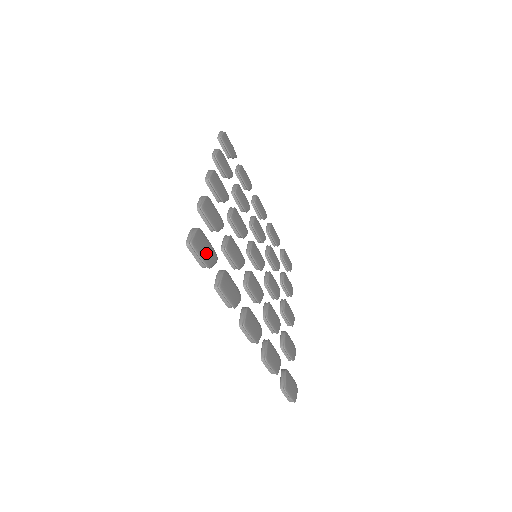
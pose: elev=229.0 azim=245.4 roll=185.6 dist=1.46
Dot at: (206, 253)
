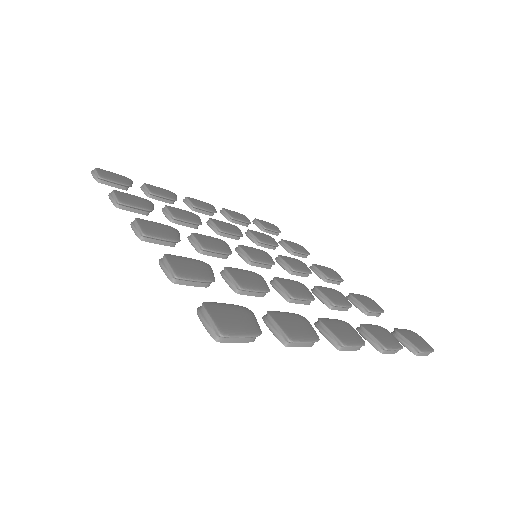
Dot at: (241, 322)
